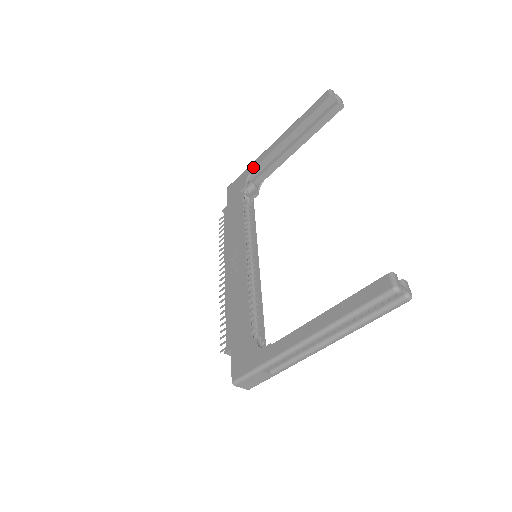
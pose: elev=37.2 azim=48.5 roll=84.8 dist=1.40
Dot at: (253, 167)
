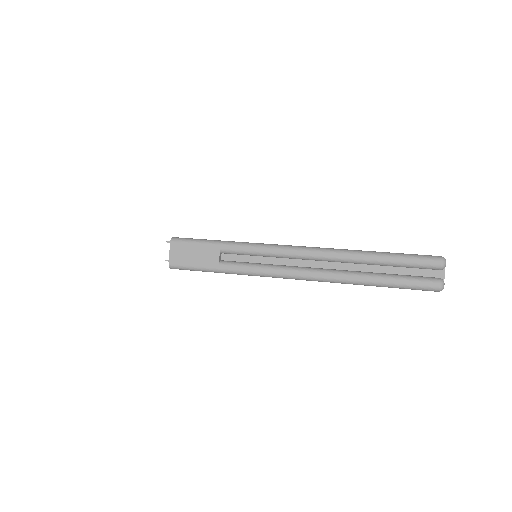
Dot at: occluded
